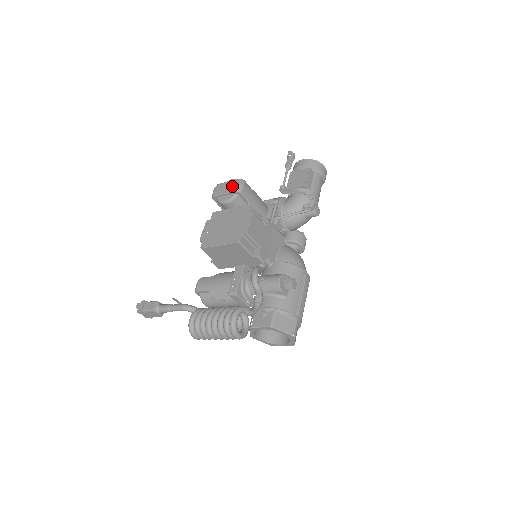
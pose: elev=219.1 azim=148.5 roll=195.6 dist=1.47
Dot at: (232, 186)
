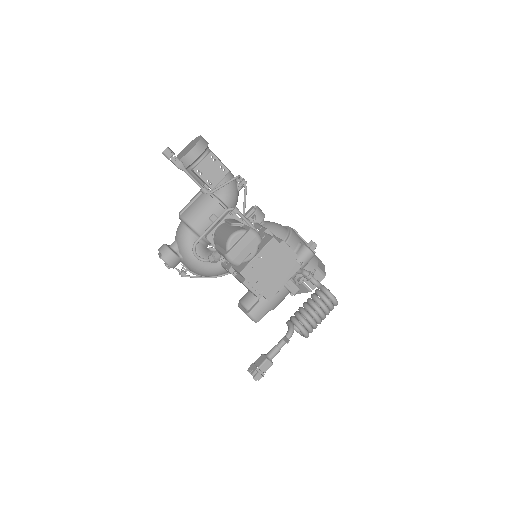
Dot at: (252, 242)
